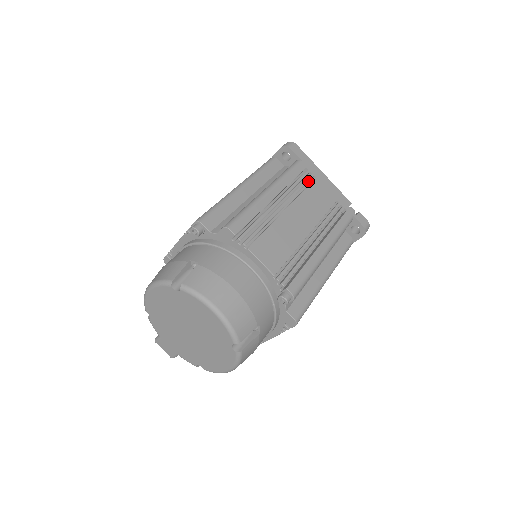
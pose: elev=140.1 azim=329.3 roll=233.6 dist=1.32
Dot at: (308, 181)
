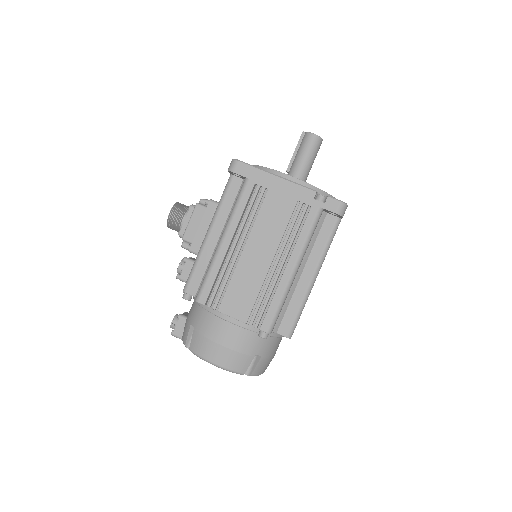
Dot at: occluded
